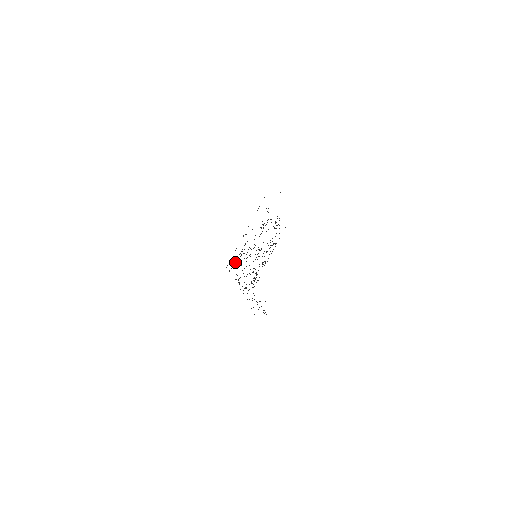
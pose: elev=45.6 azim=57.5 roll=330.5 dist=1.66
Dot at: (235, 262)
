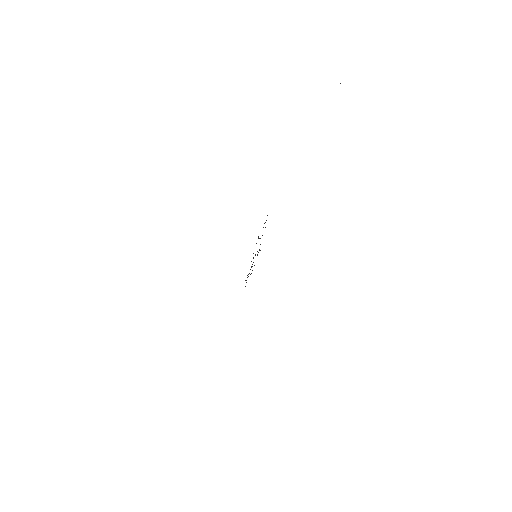
Dot at: (248, 276)
